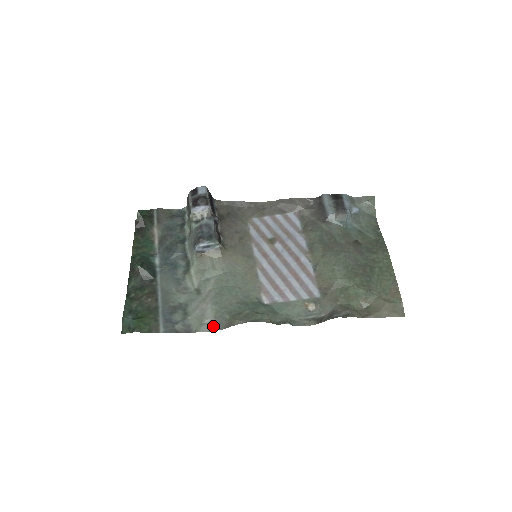
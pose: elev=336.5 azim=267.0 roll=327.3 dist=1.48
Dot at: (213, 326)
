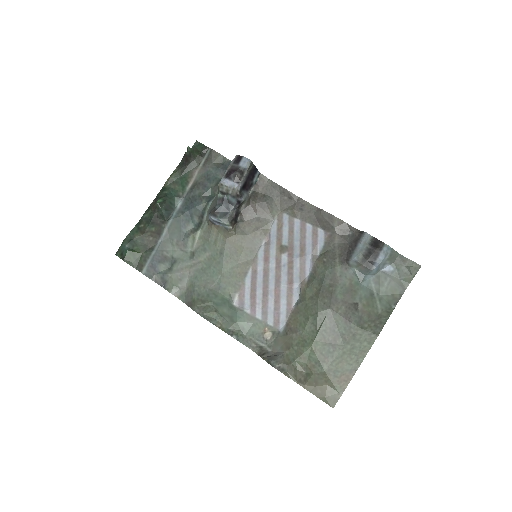
Dot at: (182, 295)
